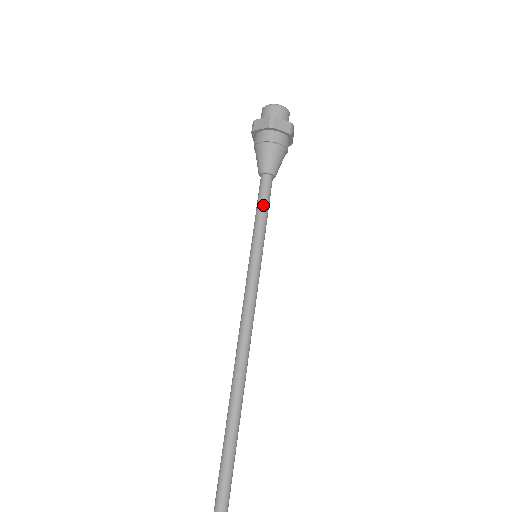
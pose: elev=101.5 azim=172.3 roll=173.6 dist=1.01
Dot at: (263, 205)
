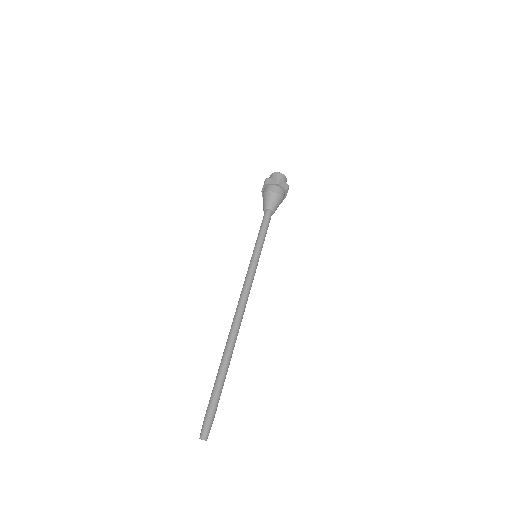
Dot at: (261, 227)
